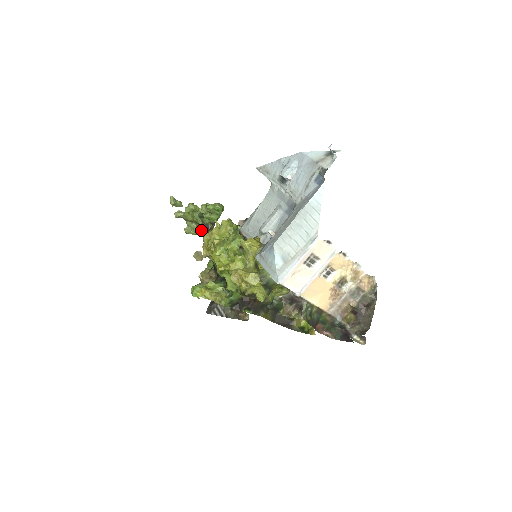
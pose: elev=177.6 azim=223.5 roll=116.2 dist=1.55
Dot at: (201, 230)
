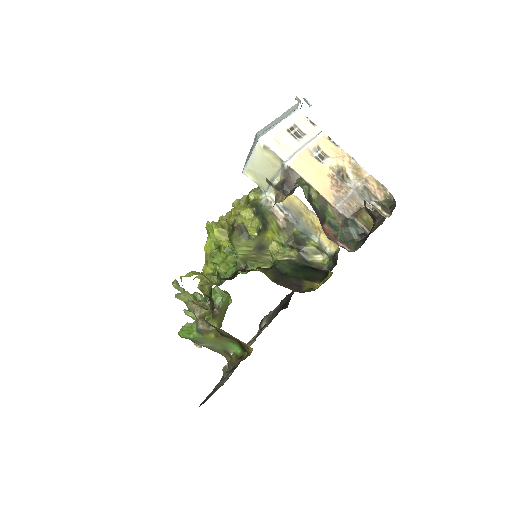
Dot at: occluded
